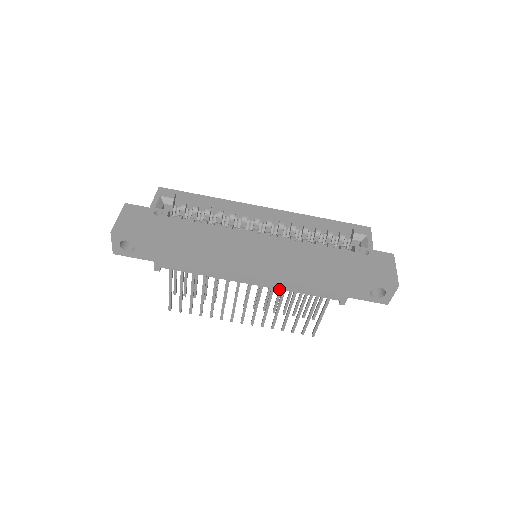
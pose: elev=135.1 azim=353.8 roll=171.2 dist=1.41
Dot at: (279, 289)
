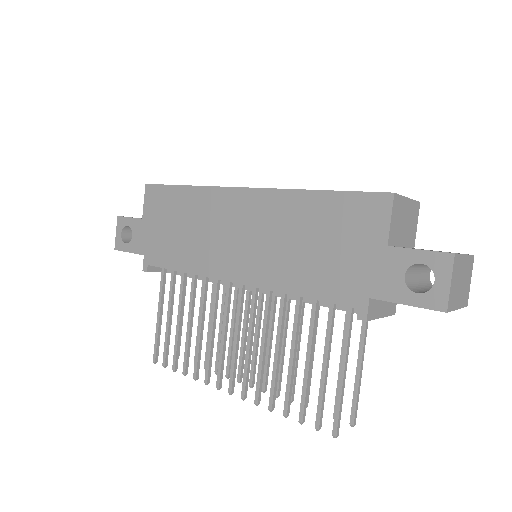
Dot at: (267, 289)
